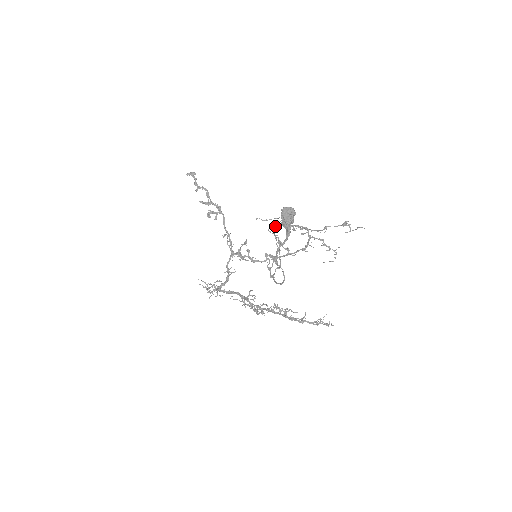
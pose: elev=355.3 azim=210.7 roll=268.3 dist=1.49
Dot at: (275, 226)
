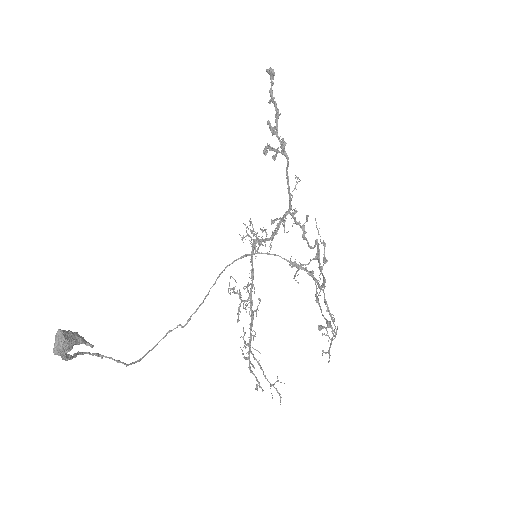
Dot at: (240, 257)
